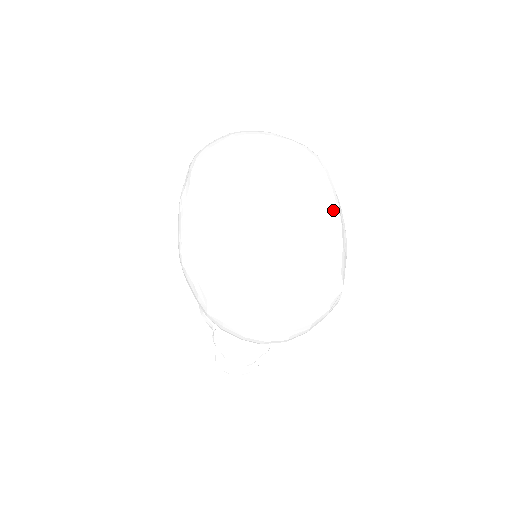
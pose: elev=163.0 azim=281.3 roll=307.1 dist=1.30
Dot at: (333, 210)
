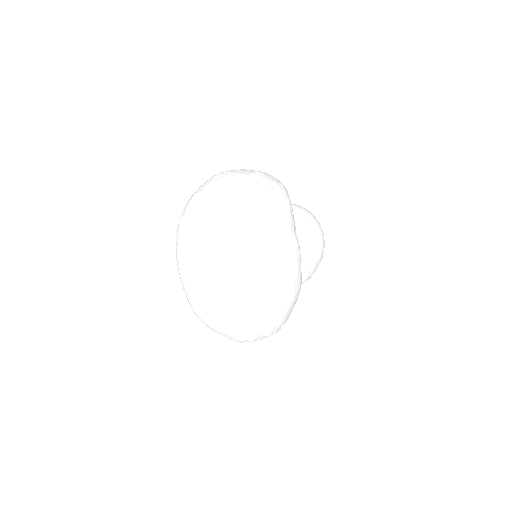
Dot at: (256, 301)
